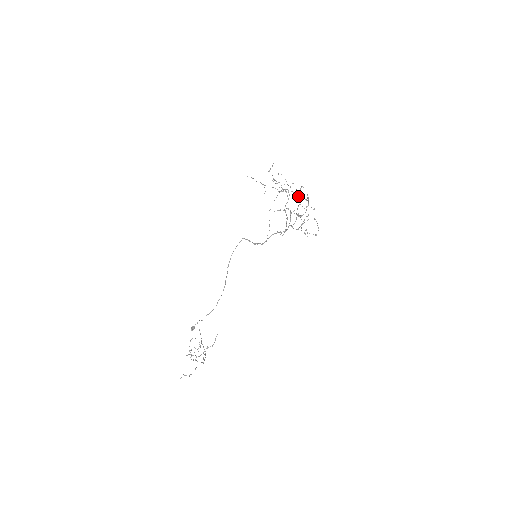
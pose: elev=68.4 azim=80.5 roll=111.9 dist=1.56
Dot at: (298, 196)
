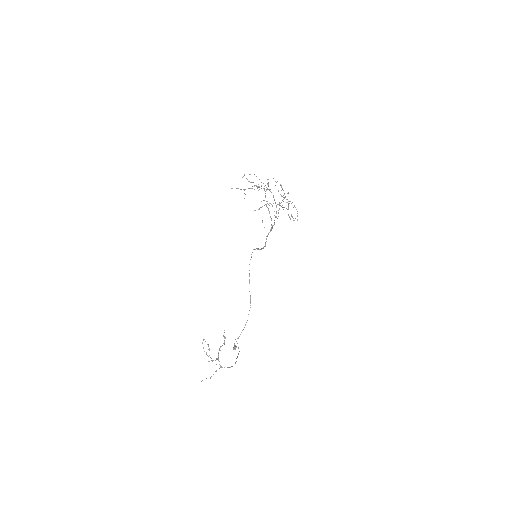
Dot at: (278, 190)
